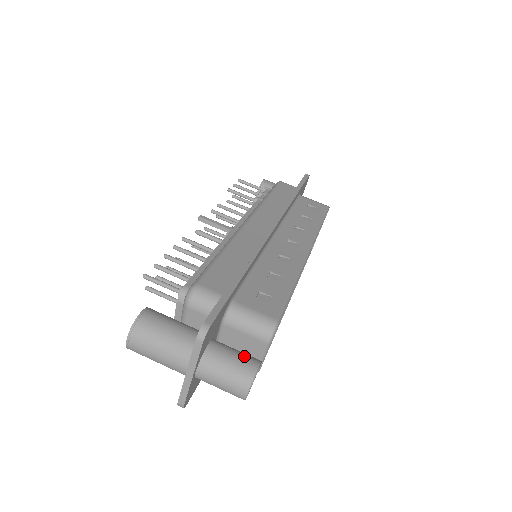
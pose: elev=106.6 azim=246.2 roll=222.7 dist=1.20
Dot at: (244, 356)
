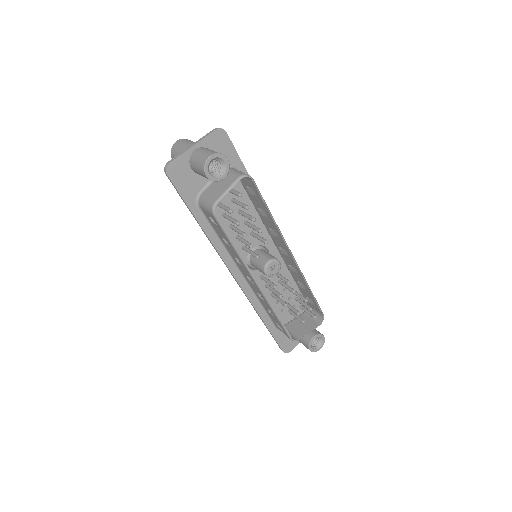
Dot at: occluded
